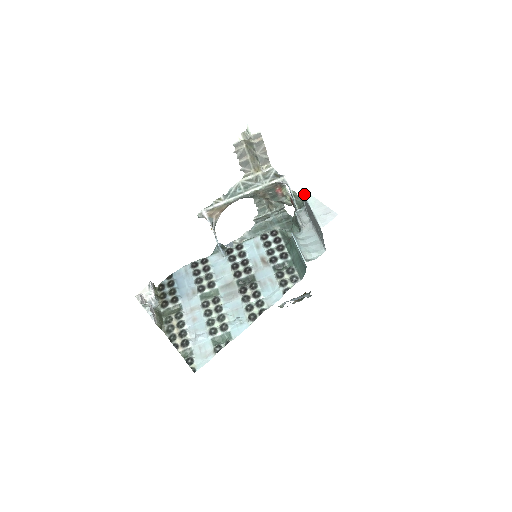
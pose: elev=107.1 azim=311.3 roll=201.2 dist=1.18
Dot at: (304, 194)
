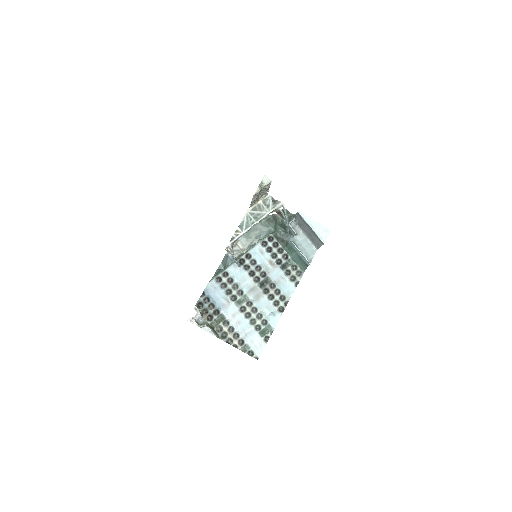
Dot at: (303, 217)
